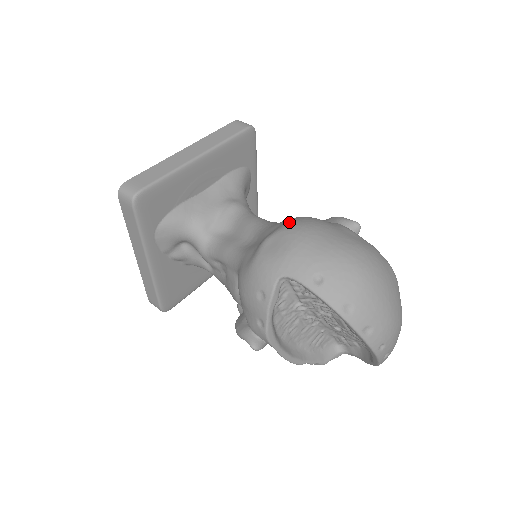
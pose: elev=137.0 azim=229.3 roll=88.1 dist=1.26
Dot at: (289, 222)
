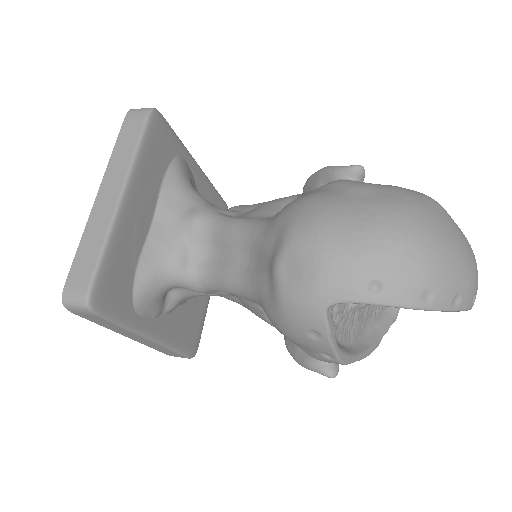
Dot at: (288, 227)
